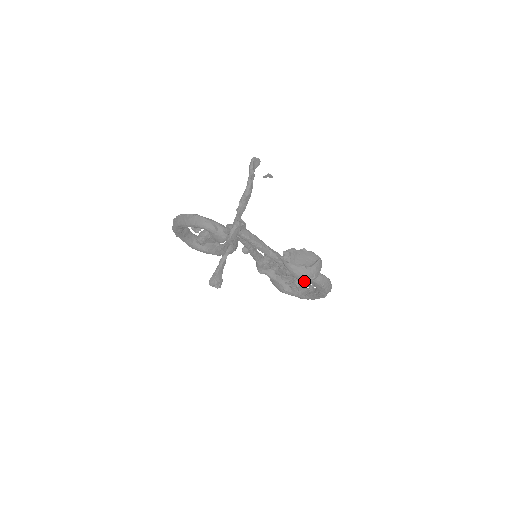
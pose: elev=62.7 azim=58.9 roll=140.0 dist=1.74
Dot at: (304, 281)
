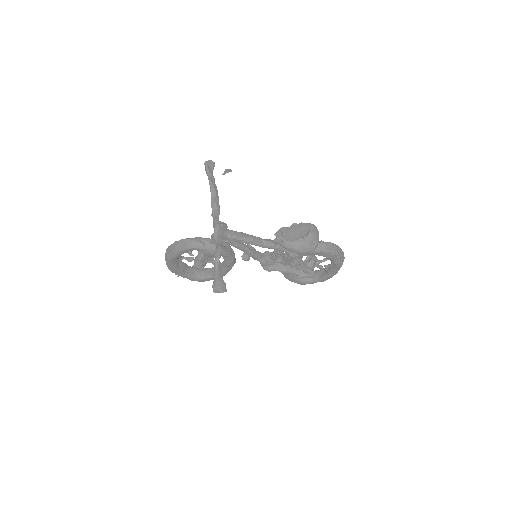
Dot at: (315, 260)
